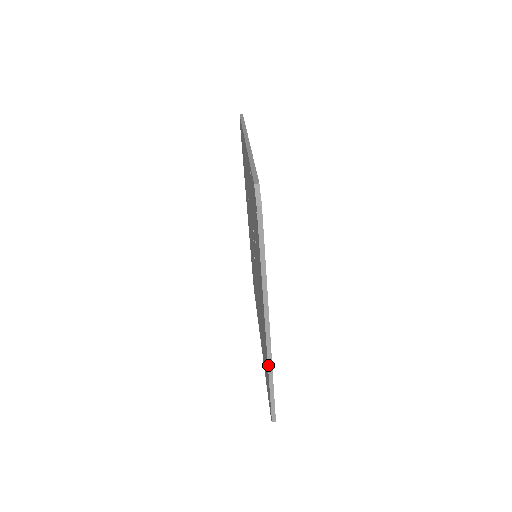
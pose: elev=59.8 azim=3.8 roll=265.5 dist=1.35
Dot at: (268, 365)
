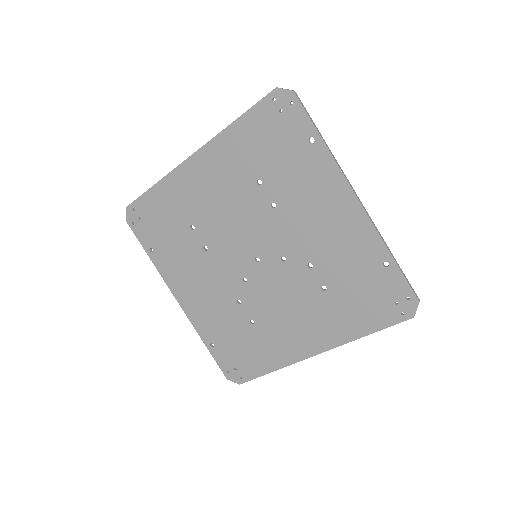
Dot at: occluded
